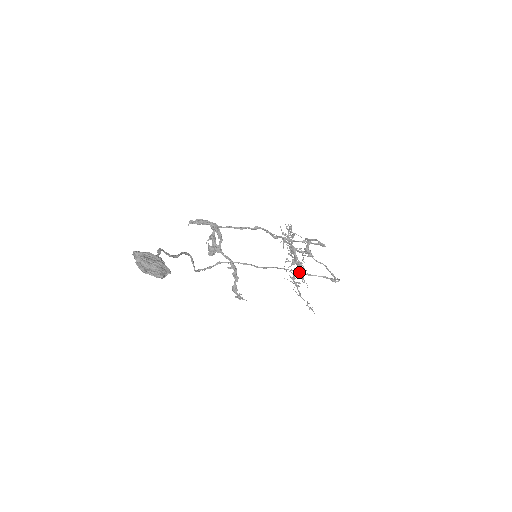
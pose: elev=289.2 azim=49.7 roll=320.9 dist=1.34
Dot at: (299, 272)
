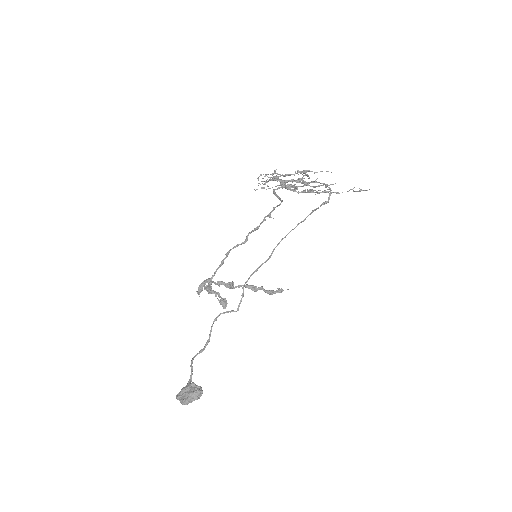
Dot at: (295, 227)
